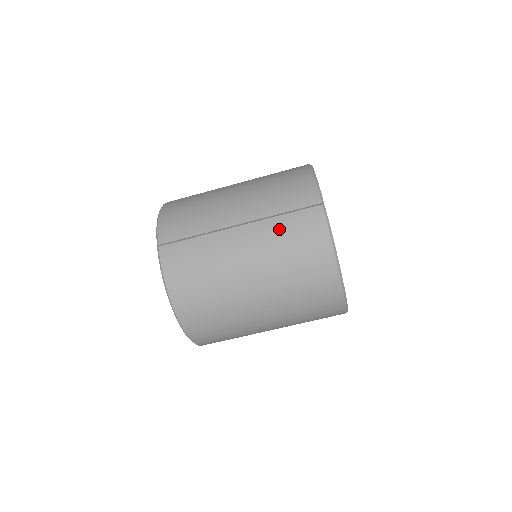
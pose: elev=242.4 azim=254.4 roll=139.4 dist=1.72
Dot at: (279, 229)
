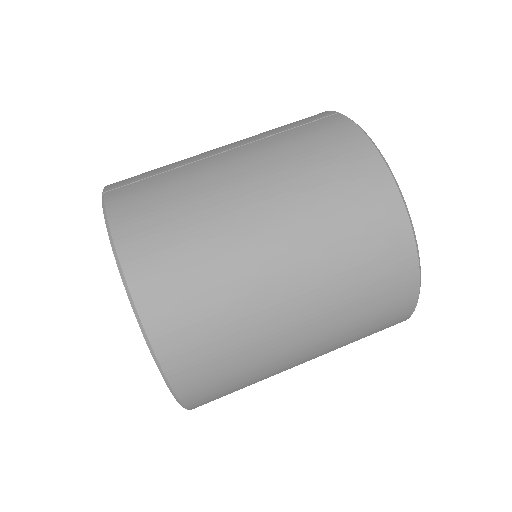
Dot at: (286, 139)
